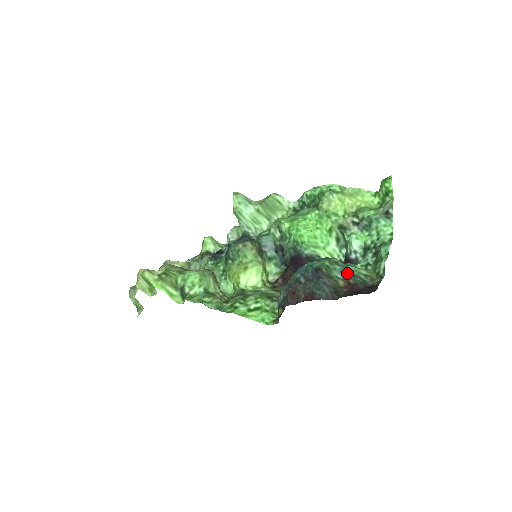
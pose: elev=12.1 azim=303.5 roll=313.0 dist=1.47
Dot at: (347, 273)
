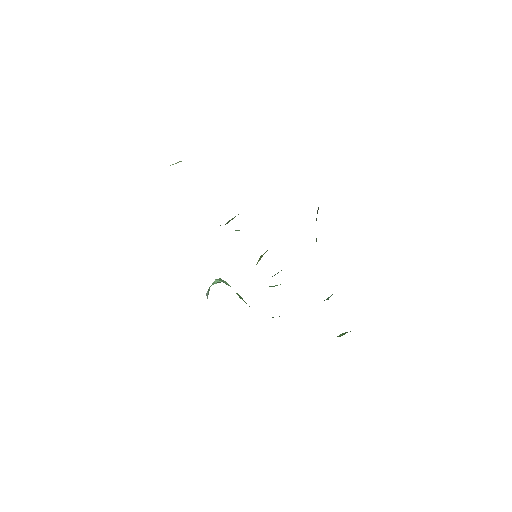
Dot at: occluded
